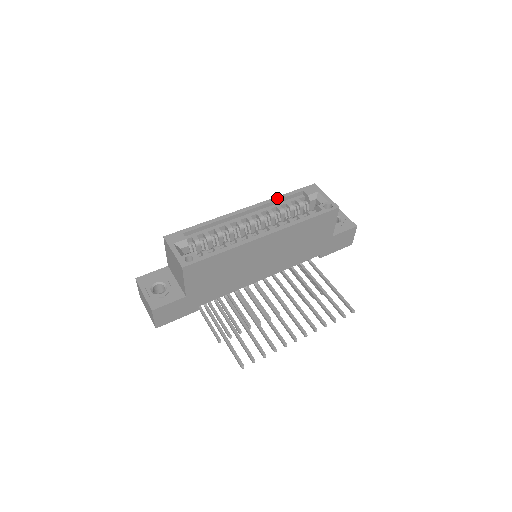
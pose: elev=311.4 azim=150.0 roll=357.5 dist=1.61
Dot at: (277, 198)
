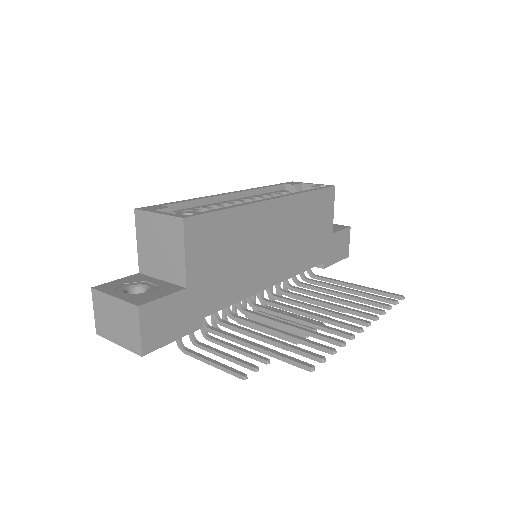
Dot at: (261, 187)
